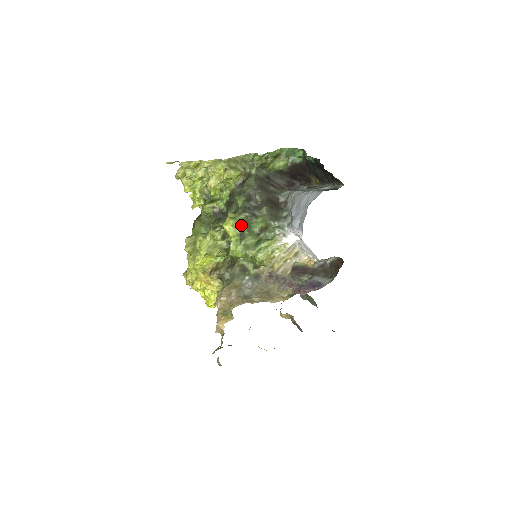
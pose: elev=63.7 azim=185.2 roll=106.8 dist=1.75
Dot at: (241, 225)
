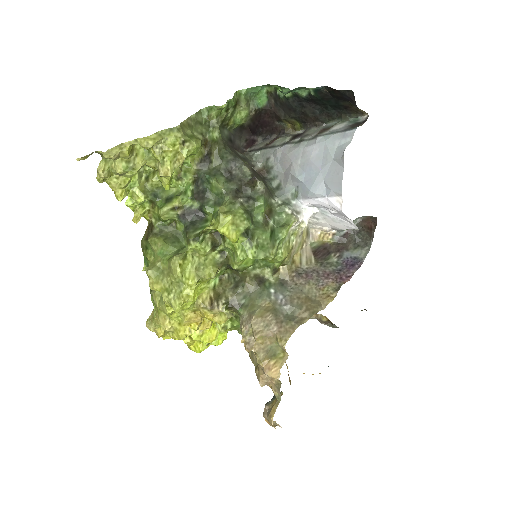
Dot at: (243, 218)
